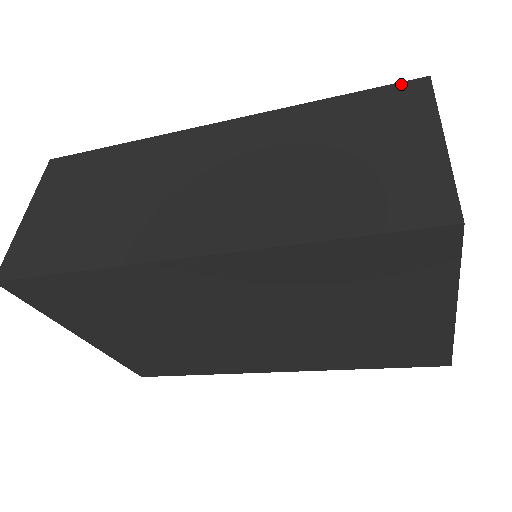
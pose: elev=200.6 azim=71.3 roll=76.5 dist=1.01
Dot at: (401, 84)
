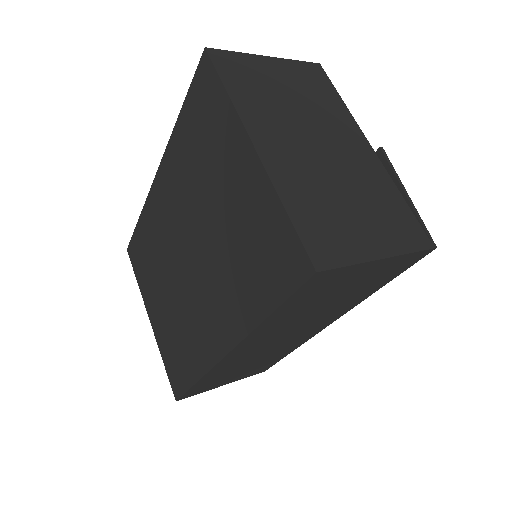
Dot at: occluded
